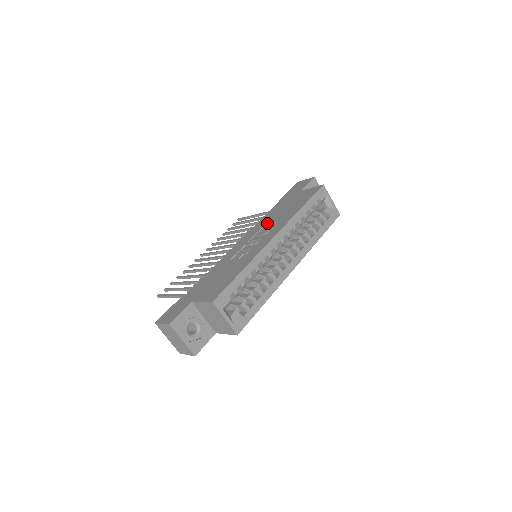
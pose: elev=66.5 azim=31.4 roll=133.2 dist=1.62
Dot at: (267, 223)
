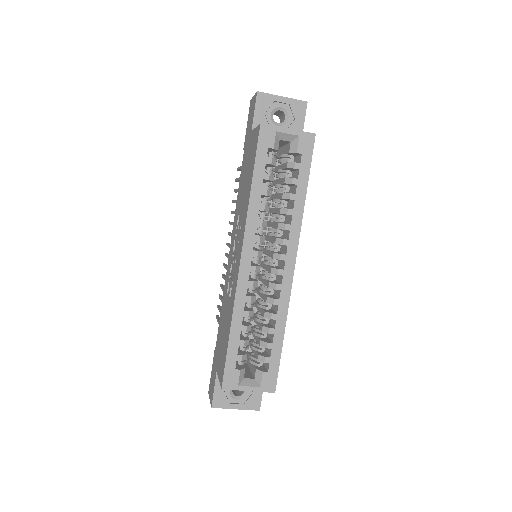
Dot at: (238, 215)
